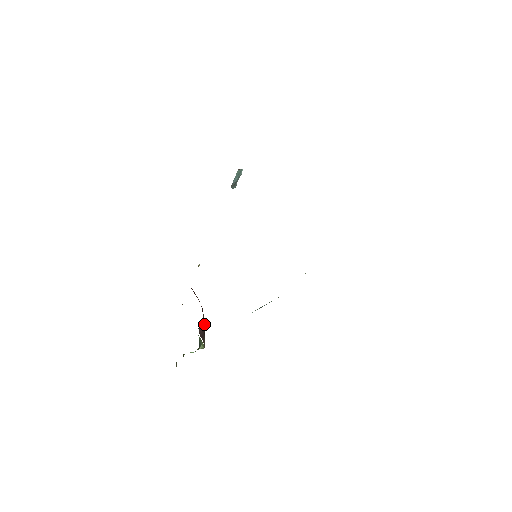
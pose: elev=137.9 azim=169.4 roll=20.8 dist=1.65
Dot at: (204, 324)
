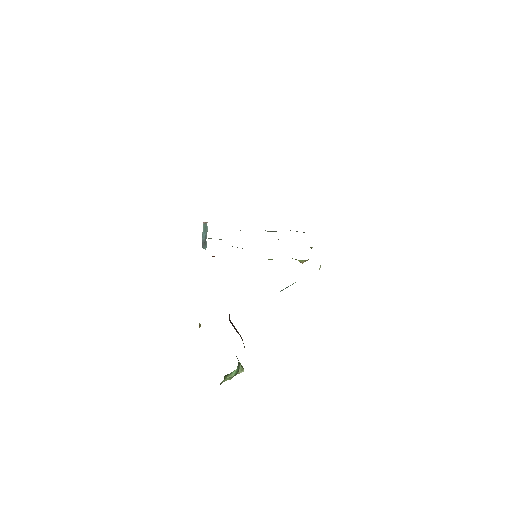
Dot at: occluded
